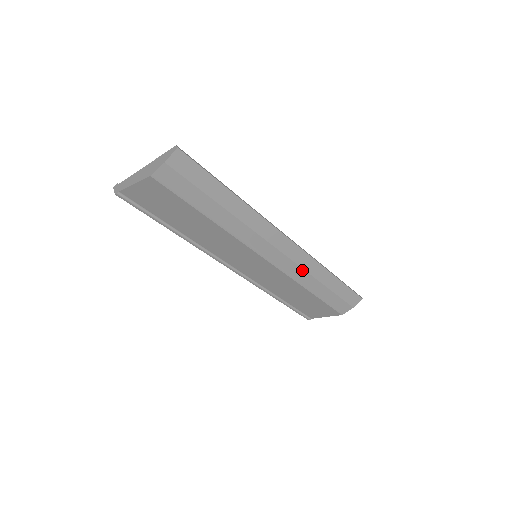
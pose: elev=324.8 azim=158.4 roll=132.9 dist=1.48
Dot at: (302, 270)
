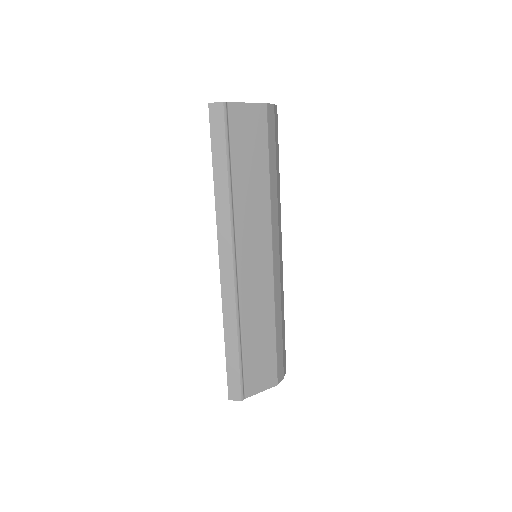
Dot at: (280, 290)
